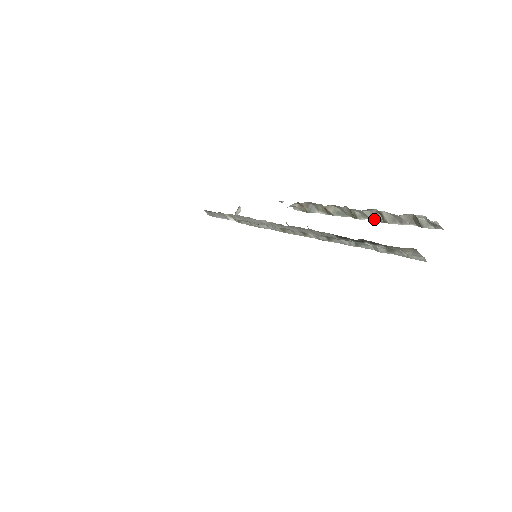
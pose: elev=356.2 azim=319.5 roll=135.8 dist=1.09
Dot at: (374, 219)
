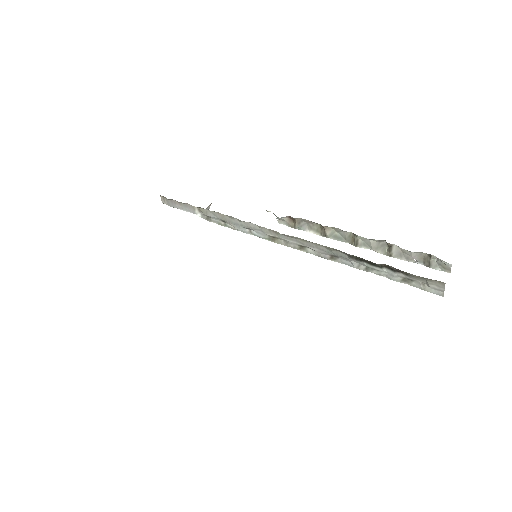
Dot at: (377, 250)
